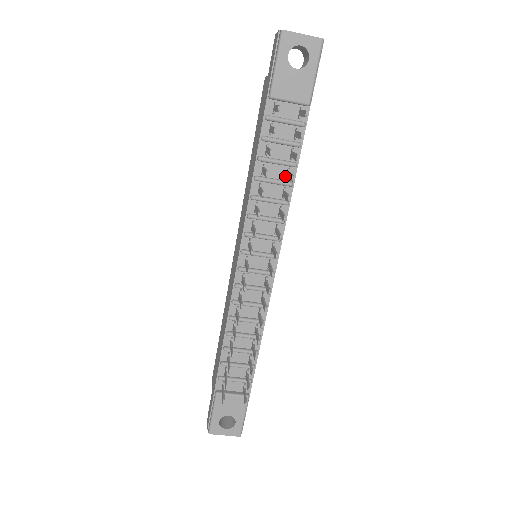
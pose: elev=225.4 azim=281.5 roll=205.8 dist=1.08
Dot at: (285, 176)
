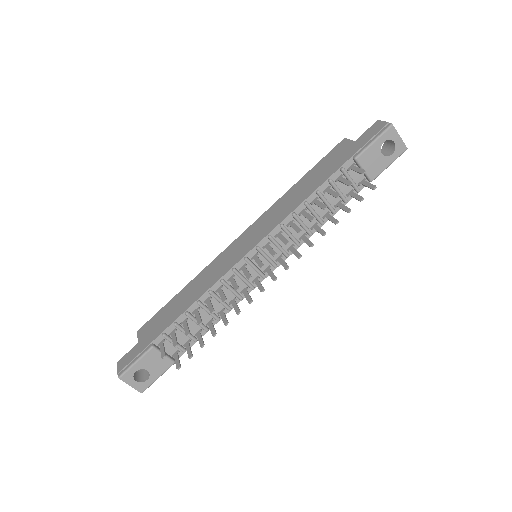
Dot at: (323, 215)
